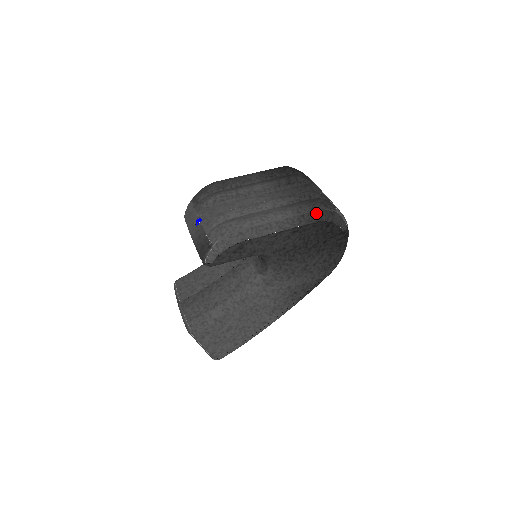
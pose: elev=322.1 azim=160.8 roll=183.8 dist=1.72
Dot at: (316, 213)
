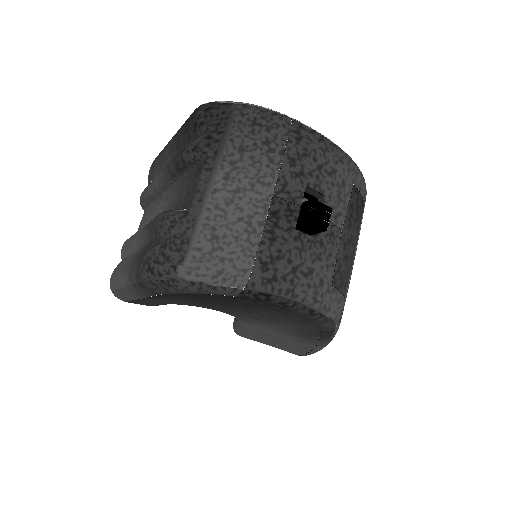
Dot at: (143, 285)
